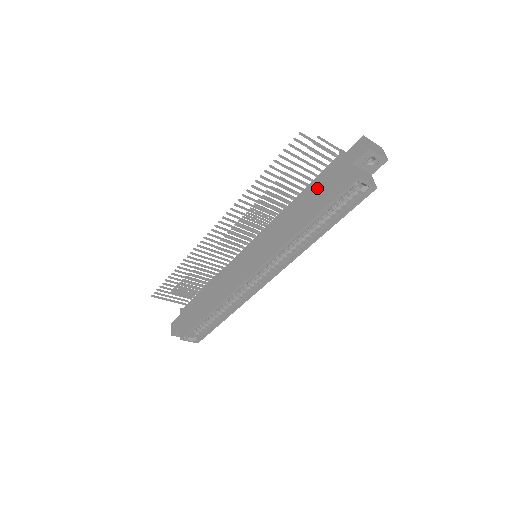
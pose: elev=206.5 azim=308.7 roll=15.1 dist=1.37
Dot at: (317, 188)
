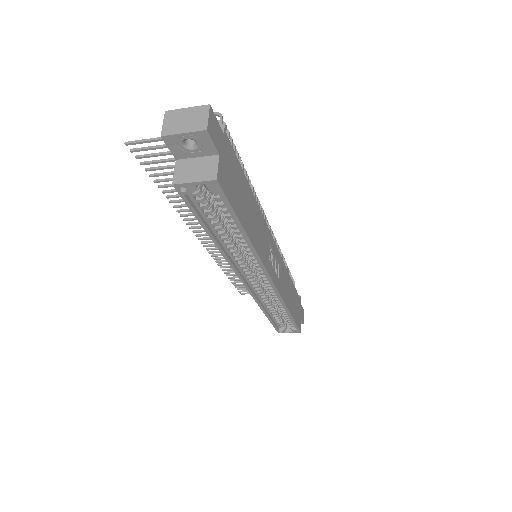
Dot at: occluded
